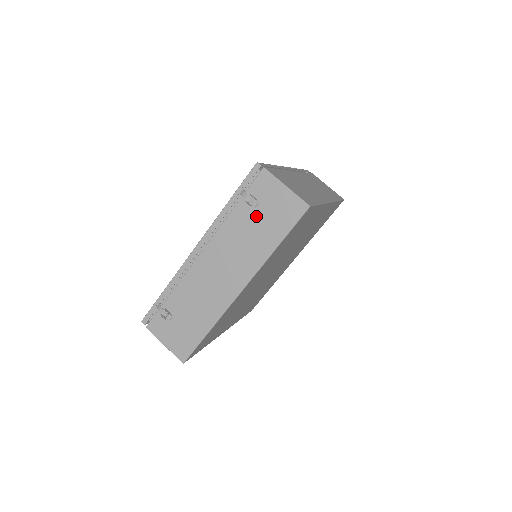
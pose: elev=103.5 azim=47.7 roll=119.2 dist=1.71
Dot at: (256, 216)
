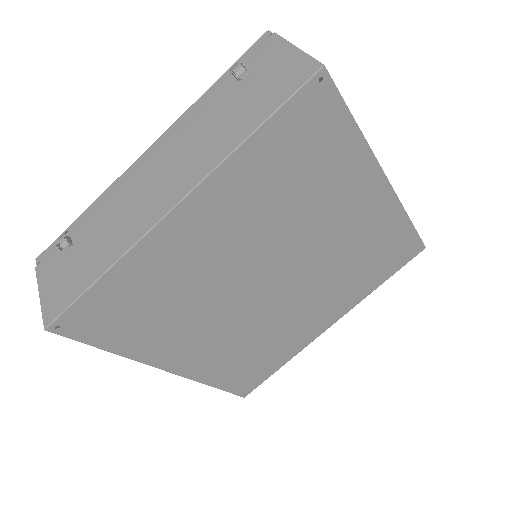
Dot at: (240, 94)
